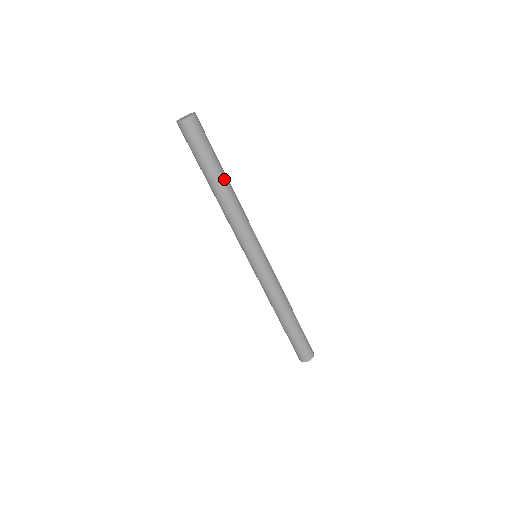
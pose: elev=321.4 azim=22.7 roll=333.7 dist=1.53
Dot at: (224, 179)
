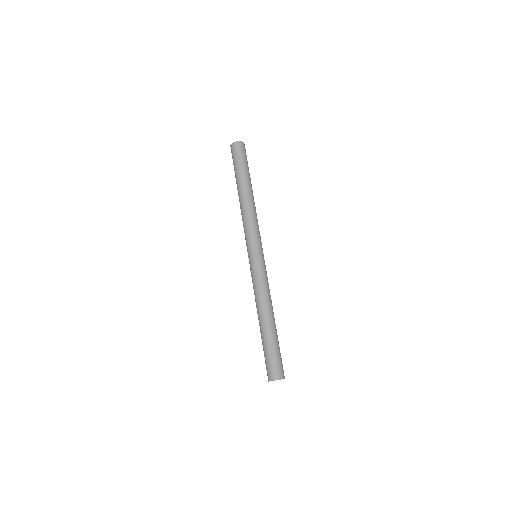
Dot at: (248, 186)
